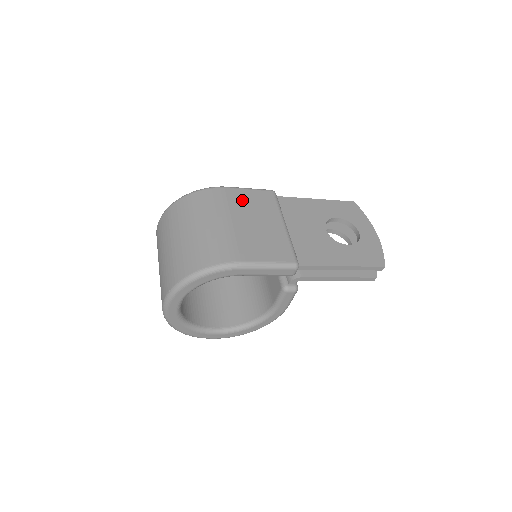
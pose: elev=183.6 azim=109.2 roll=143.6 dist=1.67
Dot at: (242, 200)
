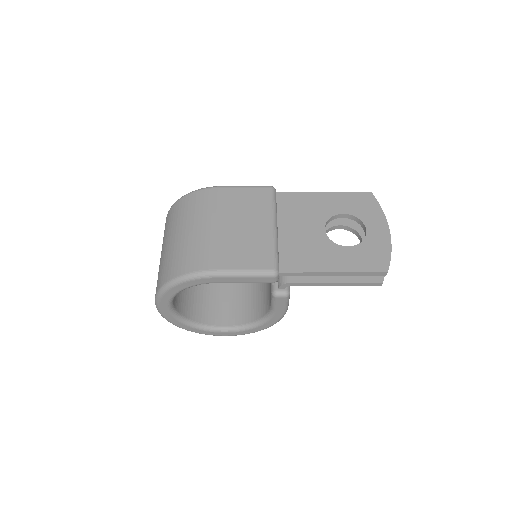
Dot at: (233, 200)
